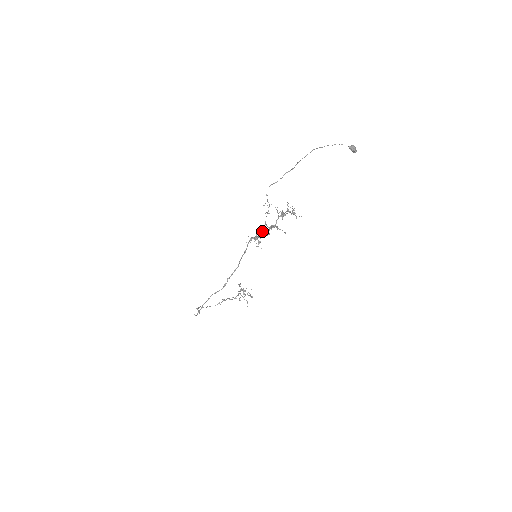
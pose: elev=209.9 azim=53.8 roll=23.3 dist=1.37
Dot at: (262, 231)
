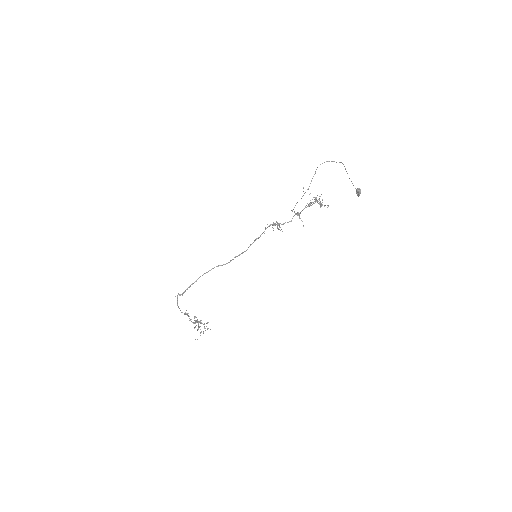
Dot at: (279, 224)
